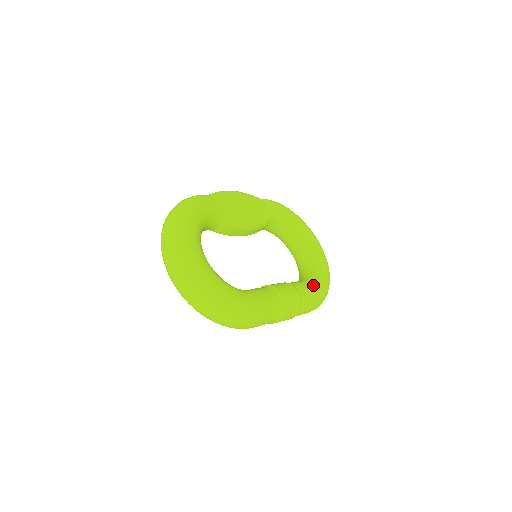
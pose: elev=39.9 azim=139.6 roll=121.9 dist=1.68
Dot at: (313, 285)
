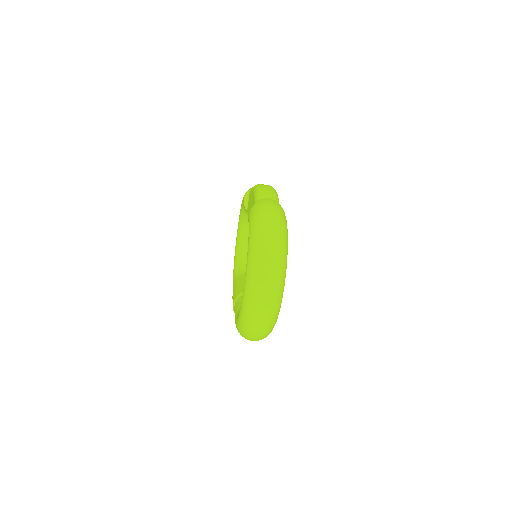
Dot at: occluded
